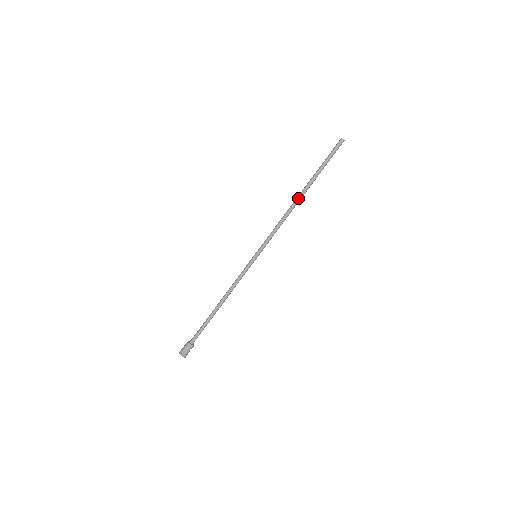
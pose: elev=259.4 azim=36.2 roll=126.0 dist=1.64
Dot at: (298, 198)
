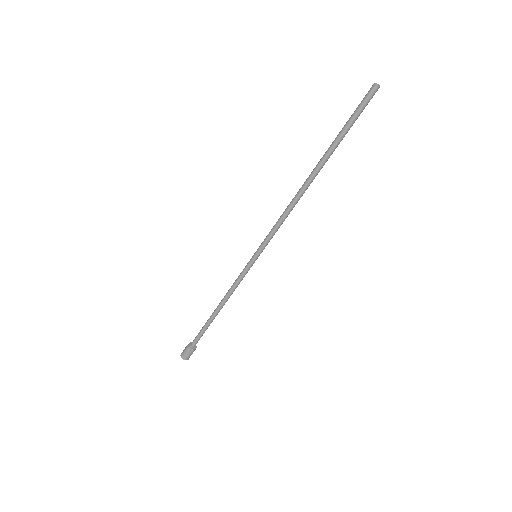
Dot at: (307, 181)
